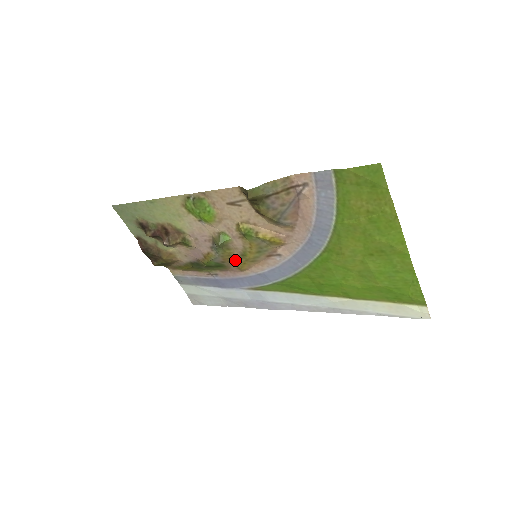
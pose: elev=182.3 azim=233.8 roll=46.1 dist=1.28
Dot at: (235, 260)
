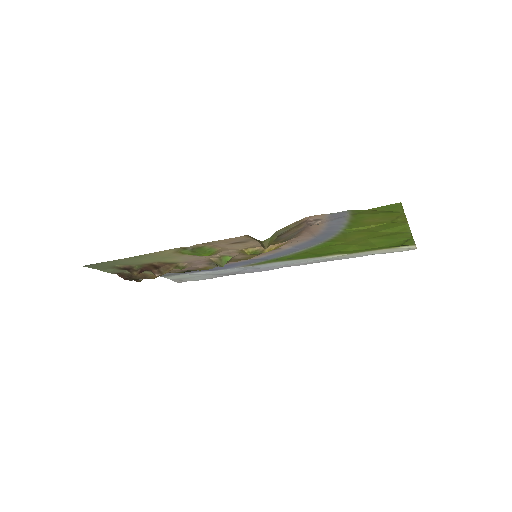
Dot at: occluded
